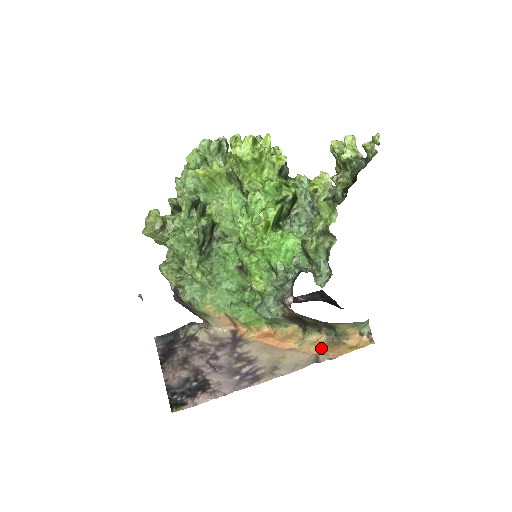
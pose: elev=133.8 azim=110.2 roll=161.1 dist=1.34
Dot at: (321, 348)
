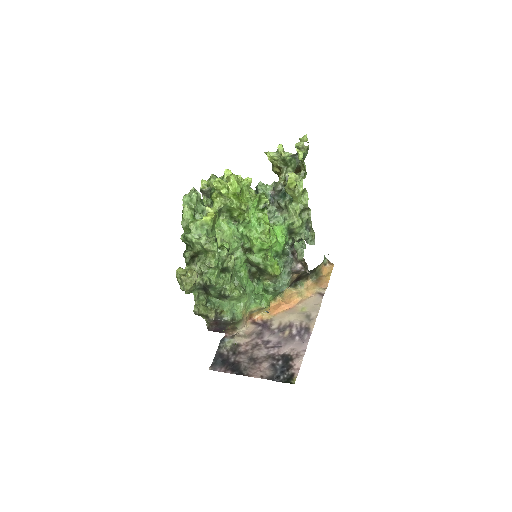
Dot at: (315, 288)
